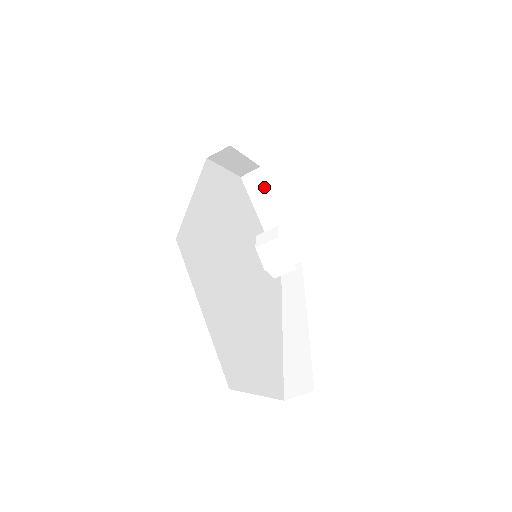
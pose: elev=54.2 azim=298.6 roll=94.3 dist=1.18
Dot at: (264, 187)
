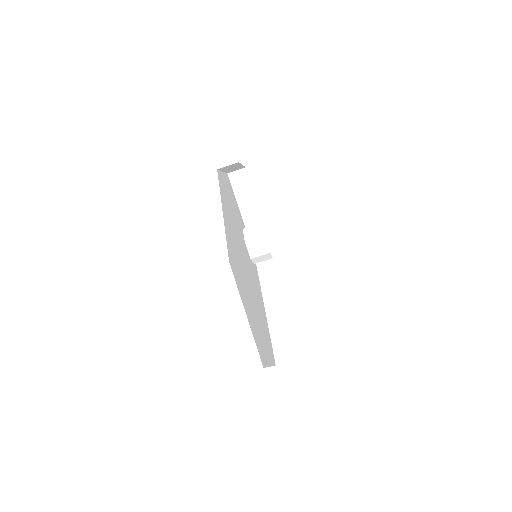
Dot at: (247, 185)
